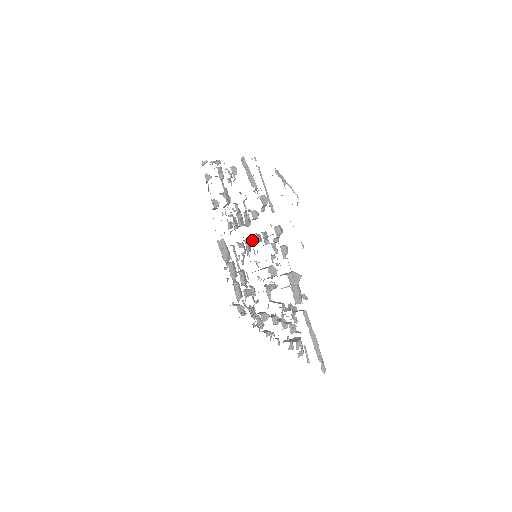
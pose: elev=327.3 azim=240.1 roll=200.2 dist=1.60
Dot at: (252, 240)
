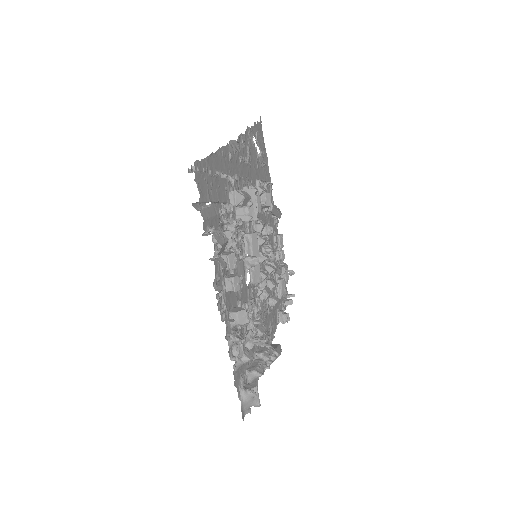
Dot at: (261, 252)
